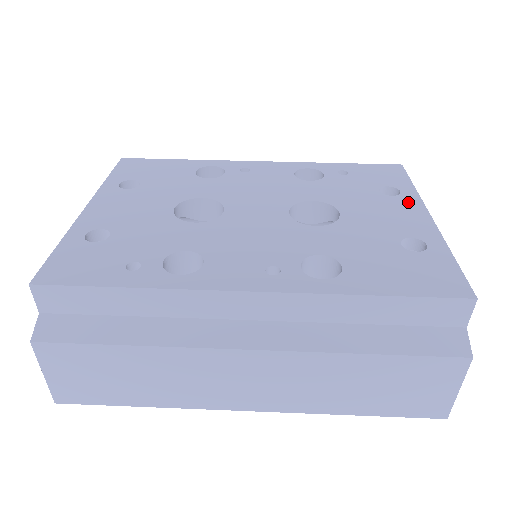
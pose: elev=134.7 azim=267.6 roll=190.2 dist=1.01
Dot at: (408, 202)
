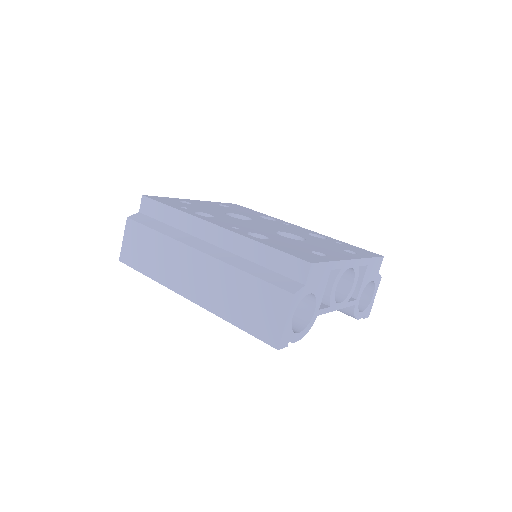
Dot at: (352, 255)
